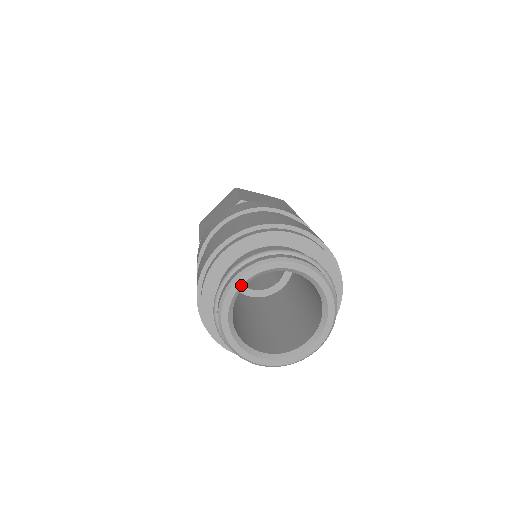
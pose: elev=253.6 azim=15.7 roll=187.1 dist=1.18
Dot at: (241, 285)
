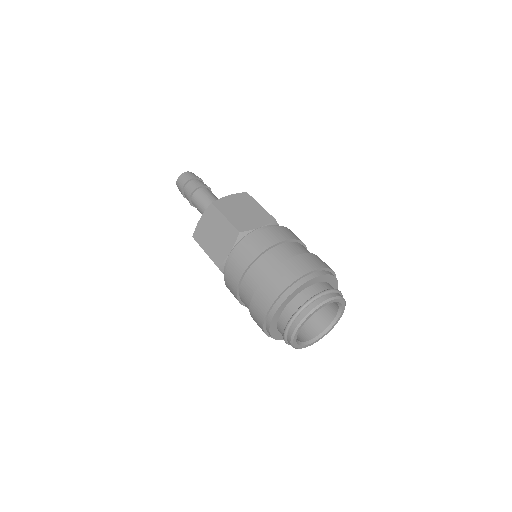
Dot at: (325, 305)
